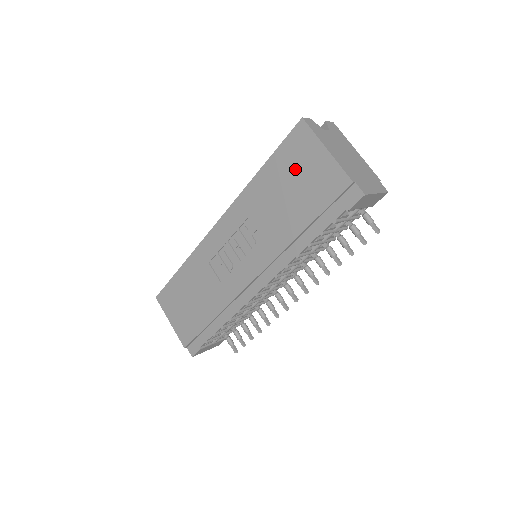
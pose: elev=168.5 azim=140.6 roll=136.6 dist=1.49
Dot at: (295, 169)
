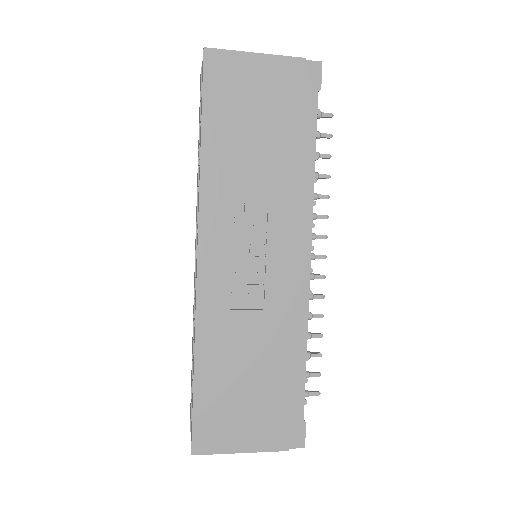
Dot at: (241, 101)
